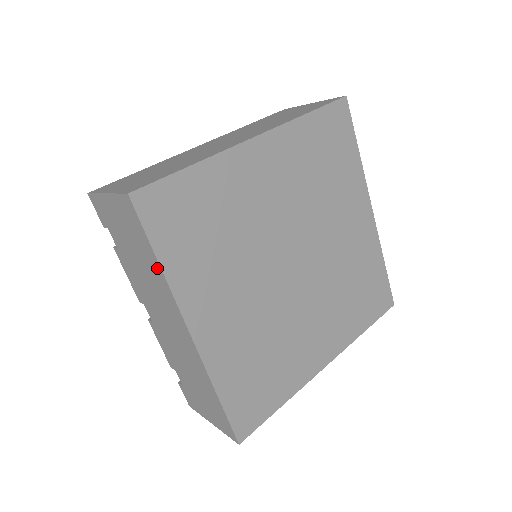
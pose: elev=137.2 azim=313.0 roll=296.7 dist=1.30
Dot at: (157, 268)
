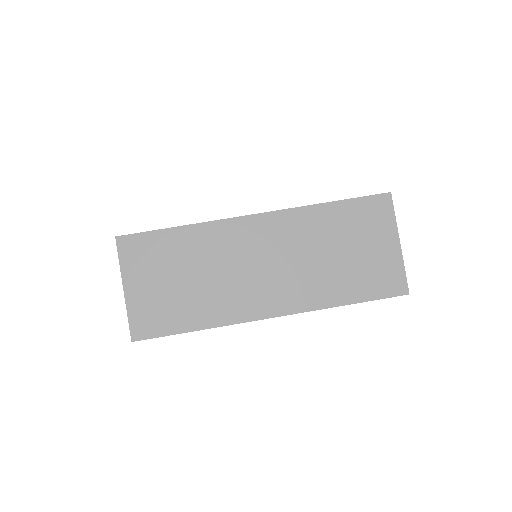
Dot at: occluded
